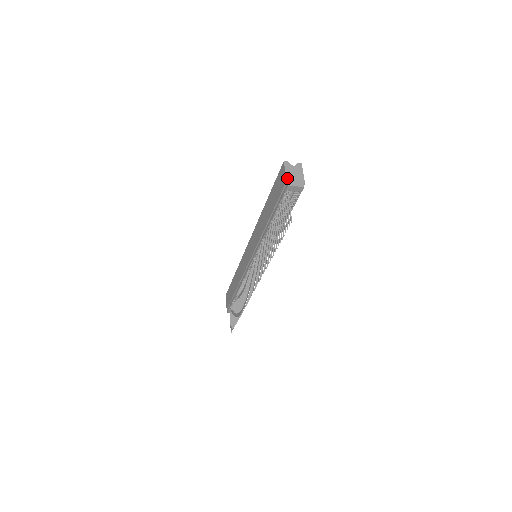
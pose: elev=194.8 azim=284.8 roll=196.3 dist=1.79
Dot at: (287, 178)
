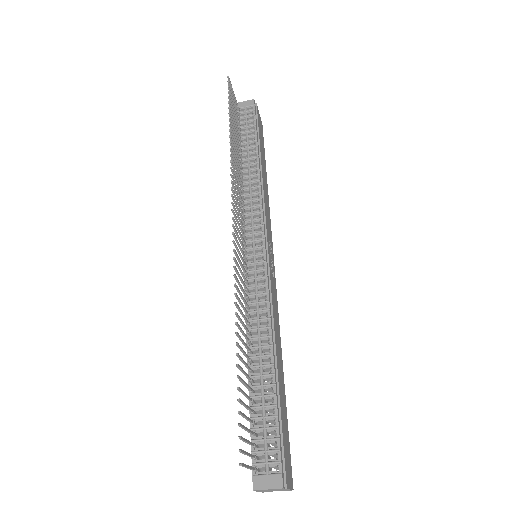
Dot at: occluded
